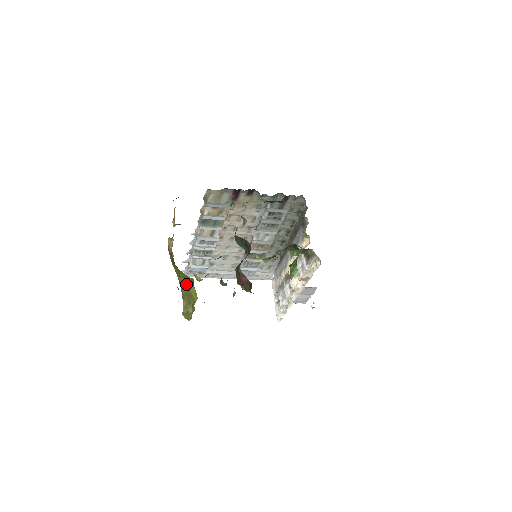
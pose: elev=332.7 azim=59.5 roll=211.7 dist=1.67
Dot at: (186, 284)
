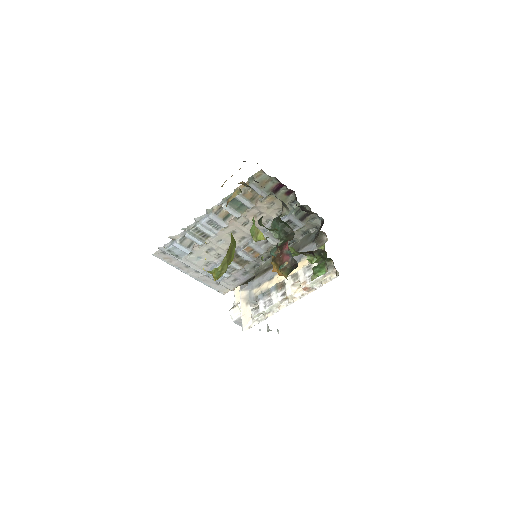
Dot at: (233, 241)
